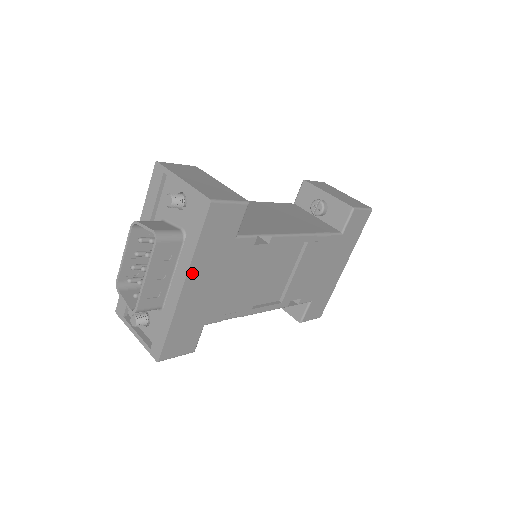
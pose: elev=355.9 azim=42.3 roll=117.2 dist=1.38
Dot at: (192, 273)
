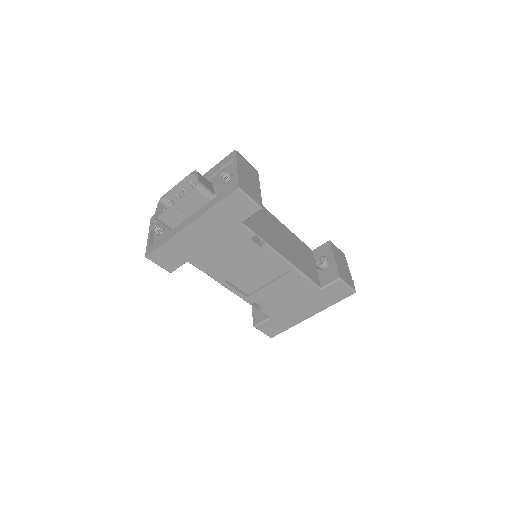
Dot at: (200, 221)
